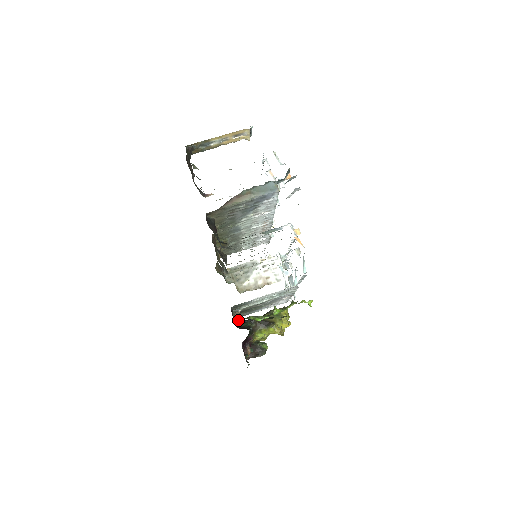
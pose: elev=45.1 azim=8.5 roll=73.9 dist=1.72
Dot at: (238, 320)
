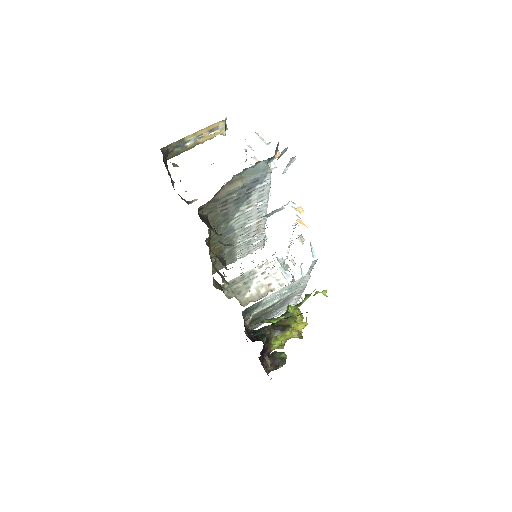
Dot at: (250, 331)
